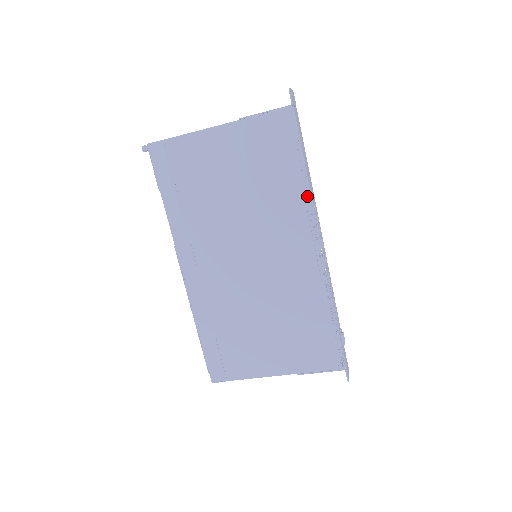
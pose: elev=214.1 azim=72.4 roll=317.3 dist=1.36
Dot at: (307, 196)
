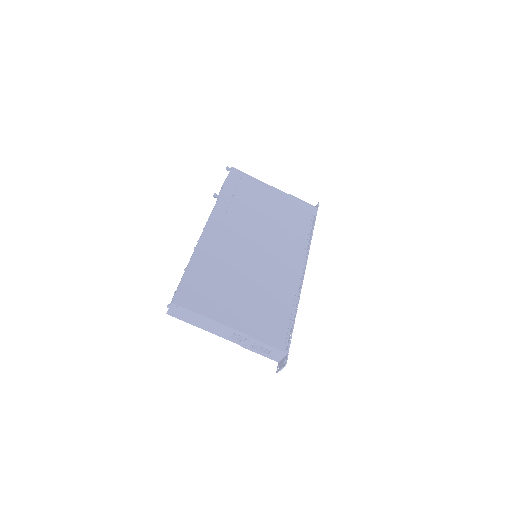
Dot at: (308, 244)
